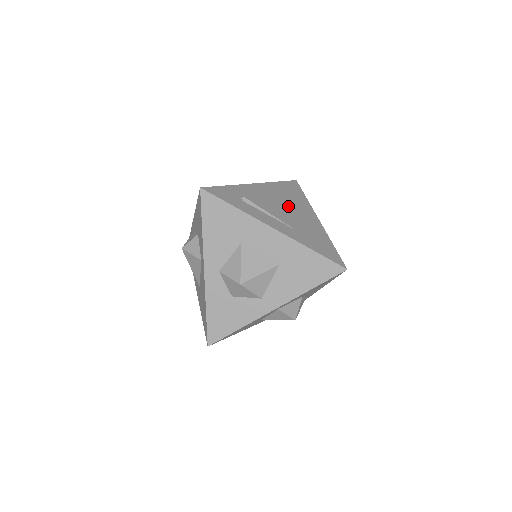
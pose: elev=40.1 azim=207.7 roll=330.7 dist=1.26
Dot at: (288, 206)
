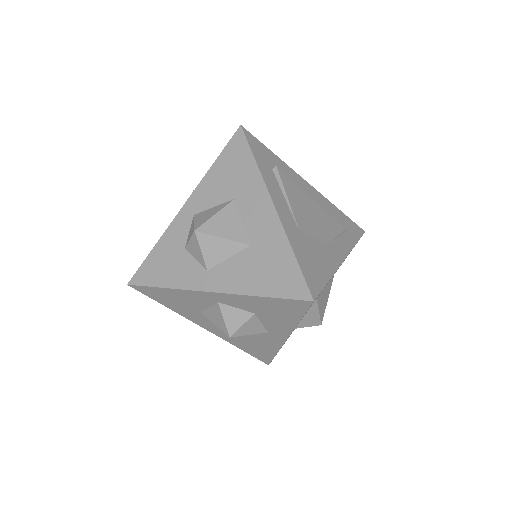
Dot at: (320, 220)
